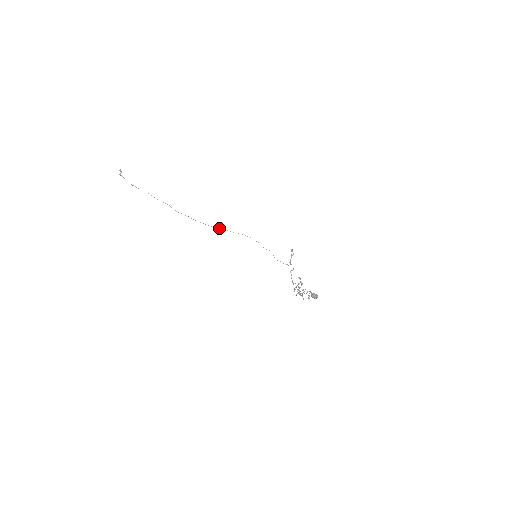
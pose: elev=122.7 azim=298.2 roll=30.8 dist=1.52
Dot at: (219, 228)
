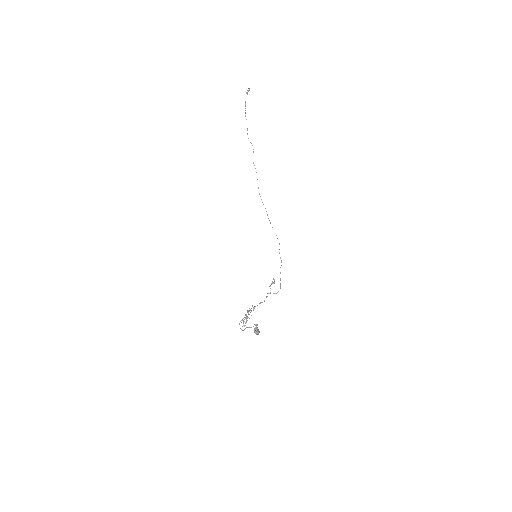
Dot at: occluded
